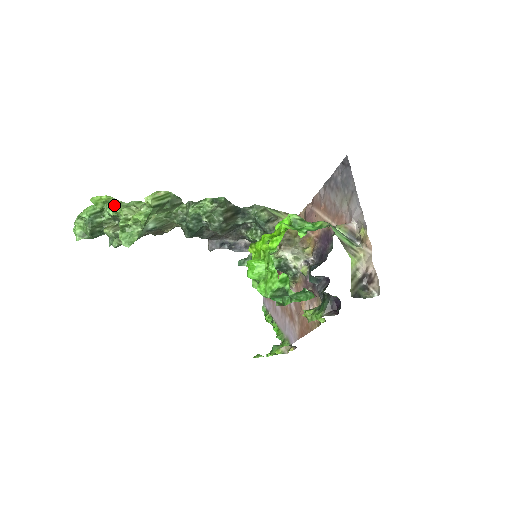
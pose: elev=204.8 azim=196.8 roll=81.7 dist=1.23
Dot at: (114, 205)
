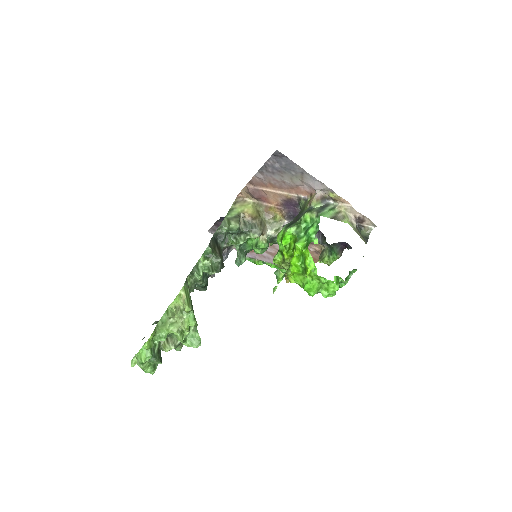
Dot at: (160, 333)
